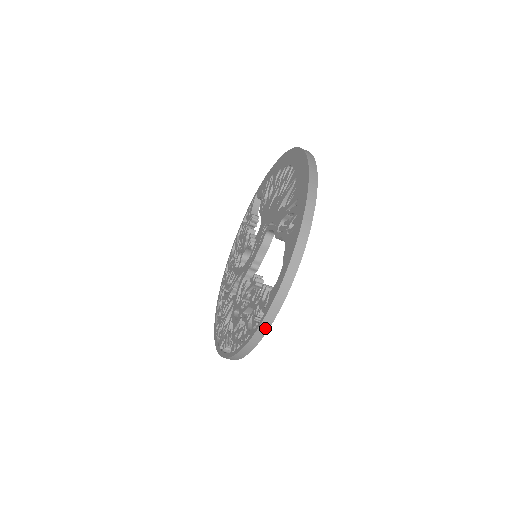
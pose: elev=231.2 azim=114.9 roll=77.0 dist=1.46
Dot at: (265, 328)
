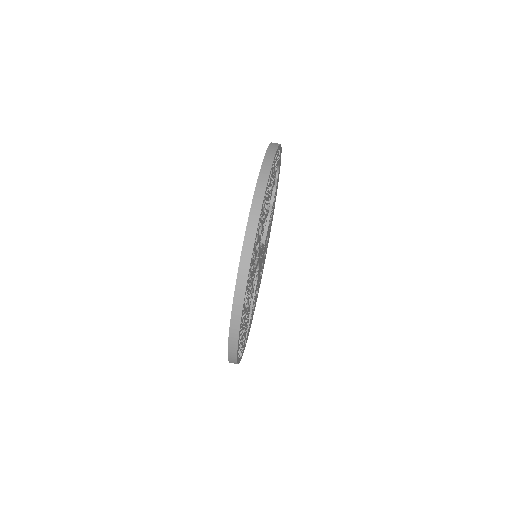
Dot at: occluded
